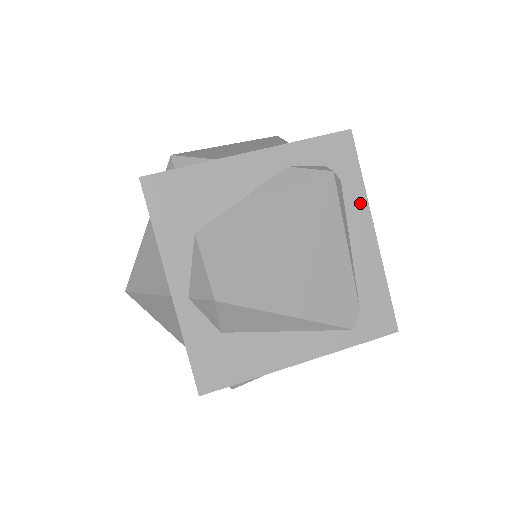
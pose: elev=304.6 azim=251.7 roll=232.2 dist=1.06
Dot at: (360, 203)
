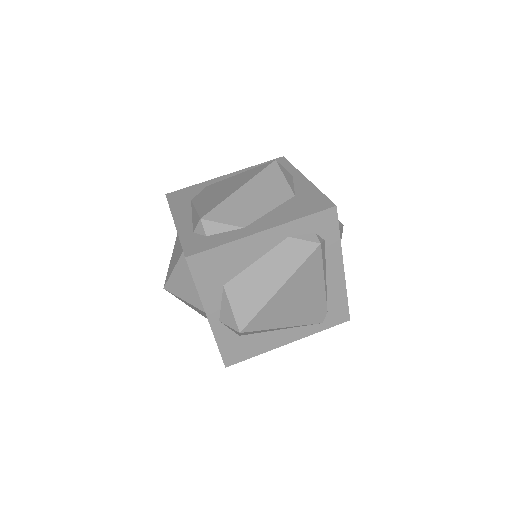
Dot at: (336, 252)
